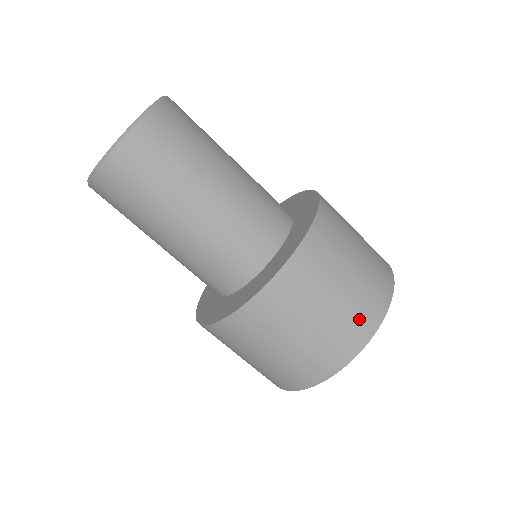
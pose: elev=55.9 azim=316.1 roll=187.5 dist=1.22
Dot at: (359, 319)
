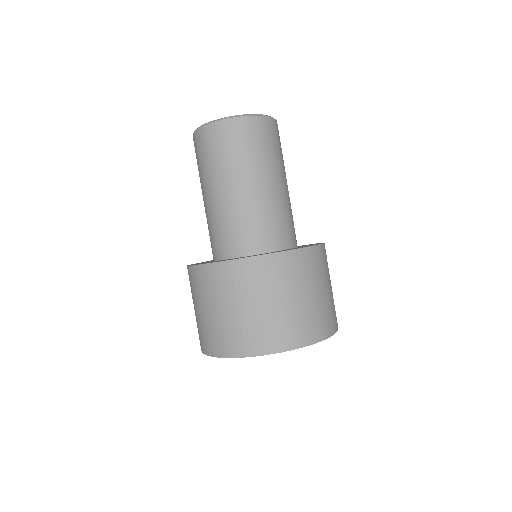
Dot at: (309, 325)
